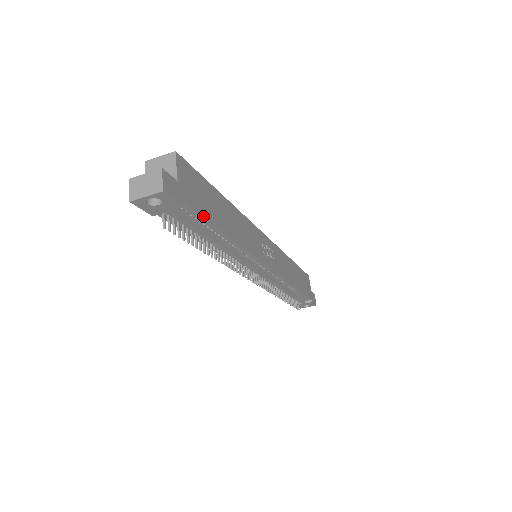
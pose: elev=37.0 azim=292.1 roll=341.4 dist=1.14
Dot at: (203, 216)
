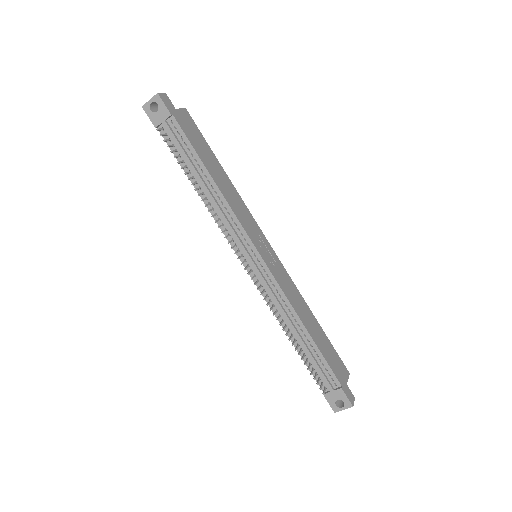
Dot at: (188, 138)
